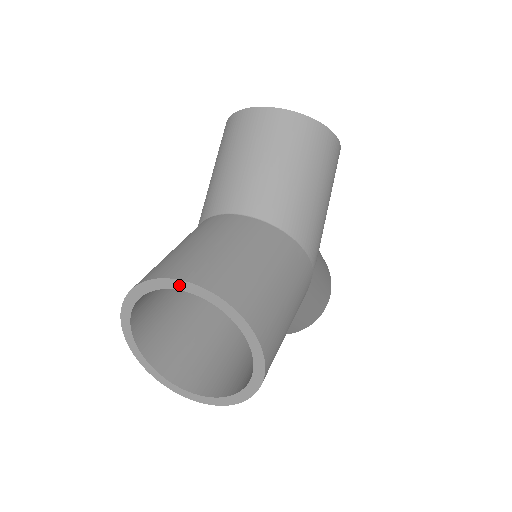
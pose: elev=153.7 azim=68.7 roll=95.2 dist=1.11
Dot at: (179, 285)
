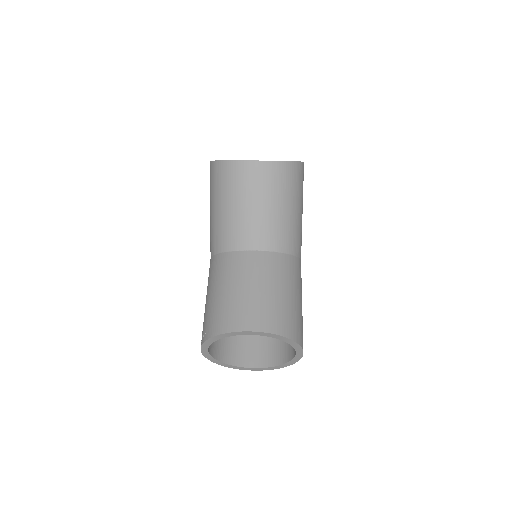
Dot at: (250, 333)
